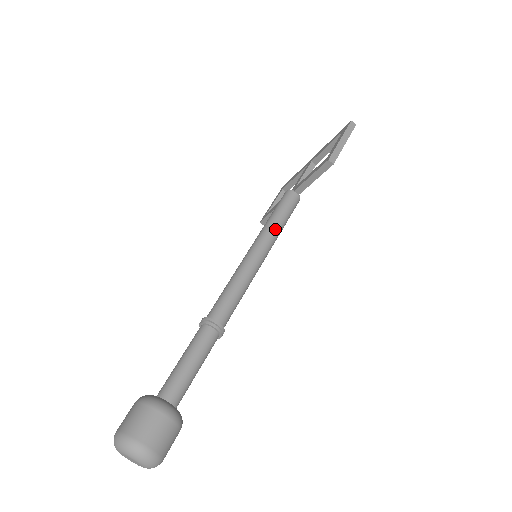
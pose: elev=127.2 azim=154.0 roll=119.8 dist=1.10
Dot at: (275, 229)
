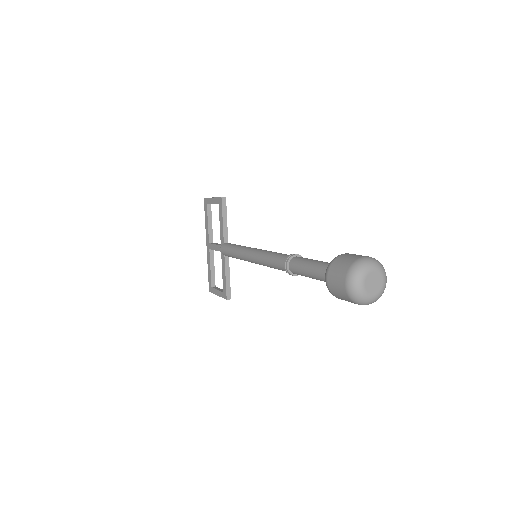
Dot at: (244, 246)
